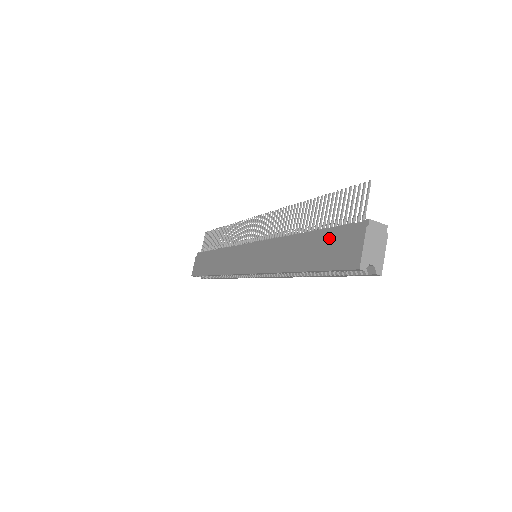
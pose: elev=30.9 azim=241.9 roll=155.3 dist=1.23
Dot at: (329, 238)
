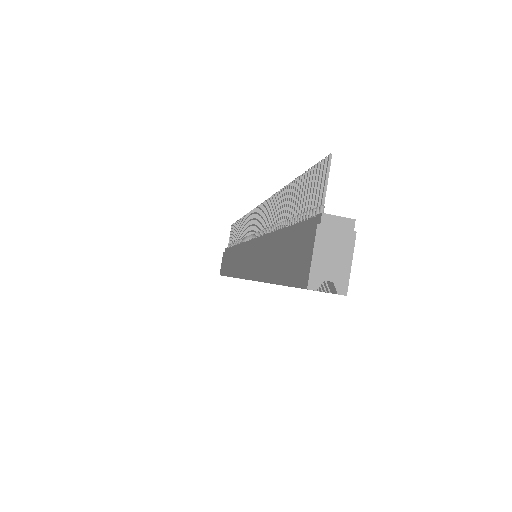
Dot at: (291, 239)
